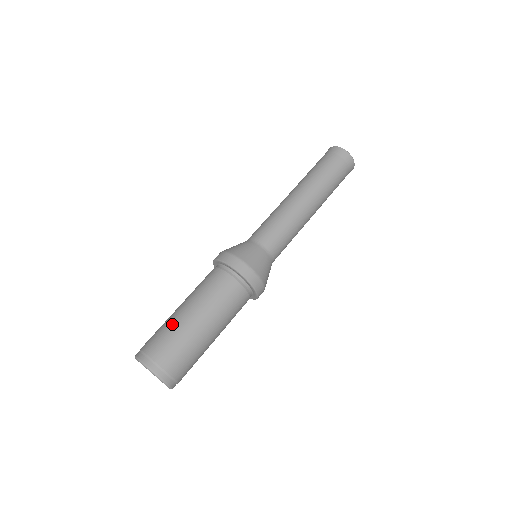
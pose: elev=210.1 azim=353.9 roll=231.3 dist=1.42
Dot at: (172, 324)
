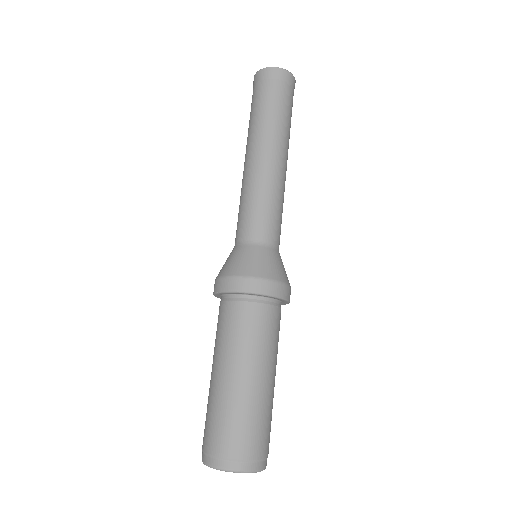
Dot at: (212, 400)
